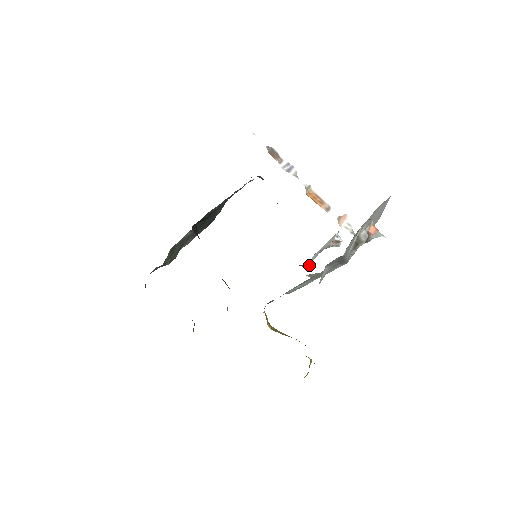
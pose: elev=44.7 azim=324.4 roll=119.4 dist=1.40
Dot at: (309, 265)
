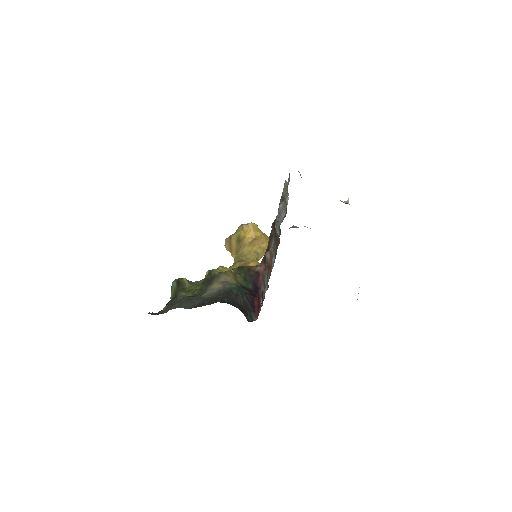
Dot at: occluded
